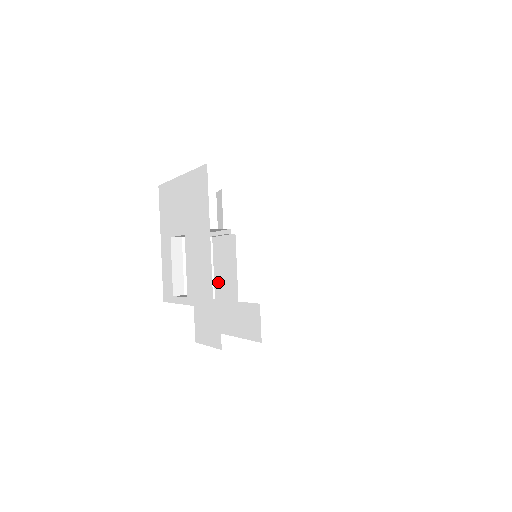
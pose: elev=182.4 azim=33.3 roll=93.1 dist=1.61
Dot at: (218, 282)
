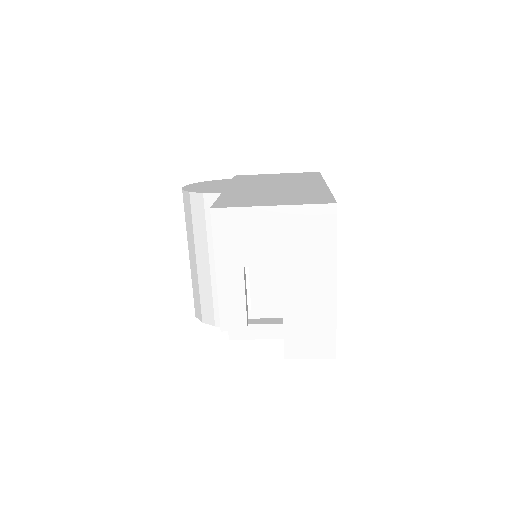
Dot at: (259, 294)
